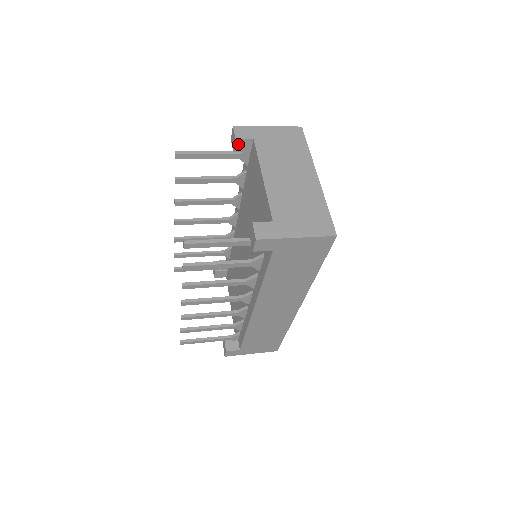
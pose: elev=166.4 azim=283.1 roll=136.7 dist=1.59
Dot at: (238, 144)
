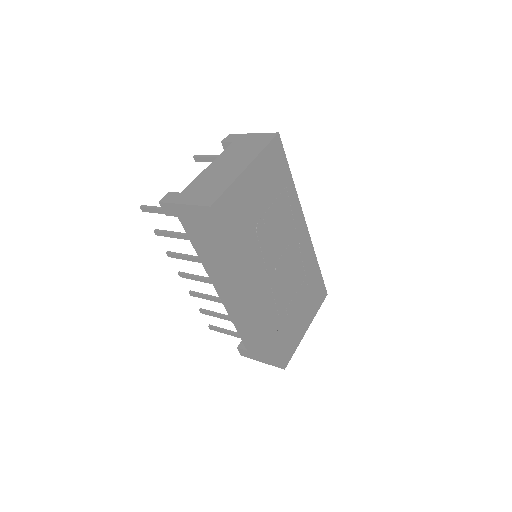
Dot at: (226, 147)
